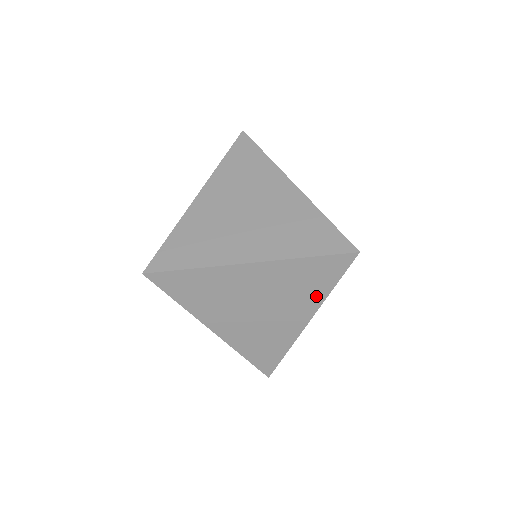
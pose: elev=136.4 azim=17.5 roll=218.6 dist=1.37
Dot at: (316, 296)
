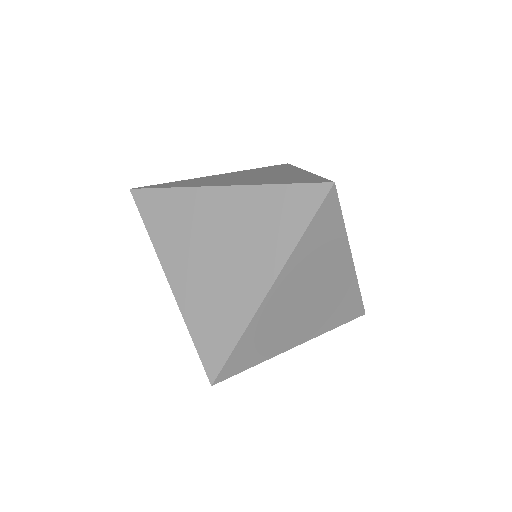
Dot at: (282, 245)
